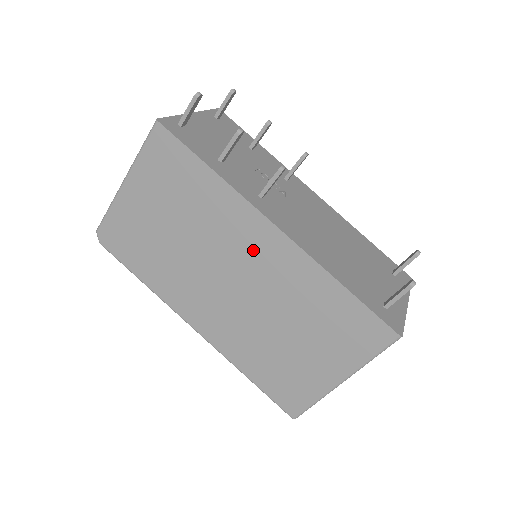
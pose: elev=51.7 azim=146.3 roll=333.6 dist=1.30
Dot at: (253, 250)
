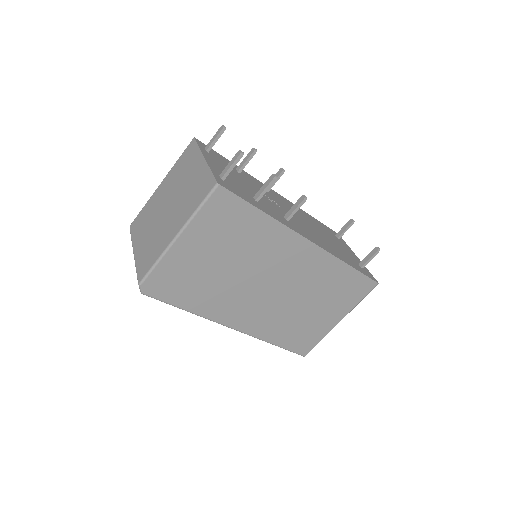
Dot at: (291, 261)
